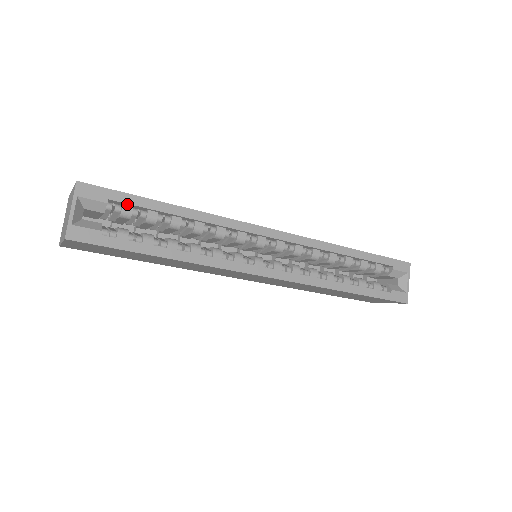
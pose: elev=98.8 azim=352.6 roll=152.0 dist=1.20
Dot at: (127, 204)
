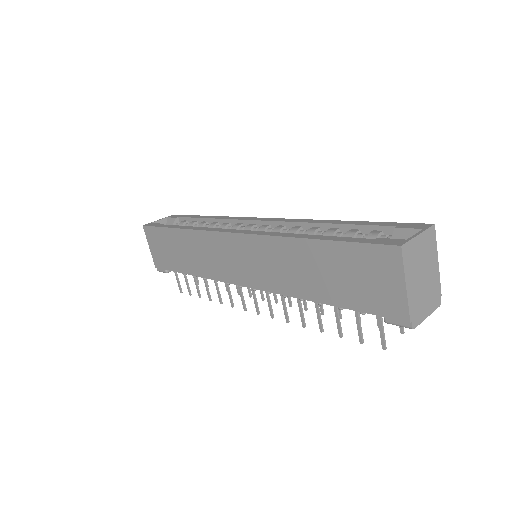
Dot at: (185, 219)
